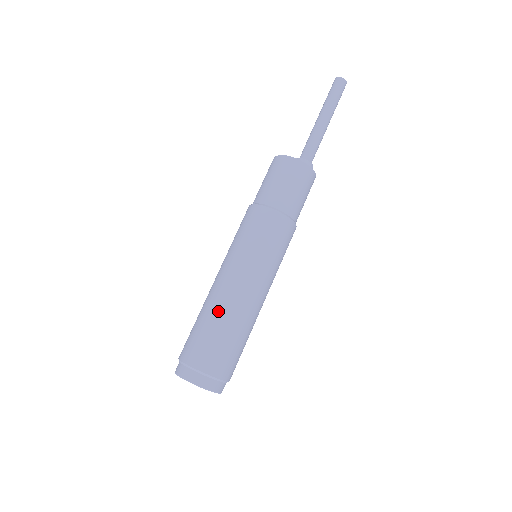
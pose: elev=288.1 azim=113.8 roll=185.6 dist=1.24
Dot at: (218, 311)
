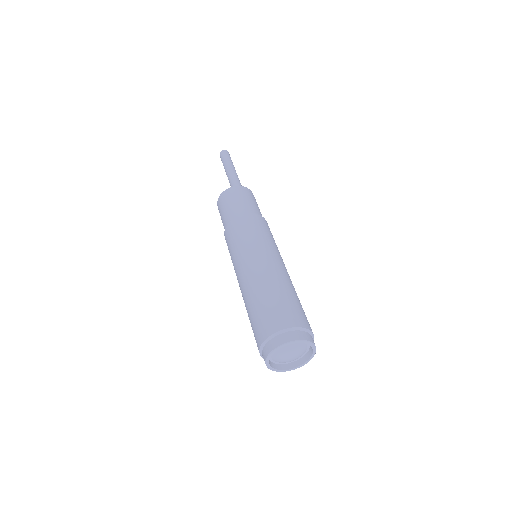
Dot at: (263, 286)
